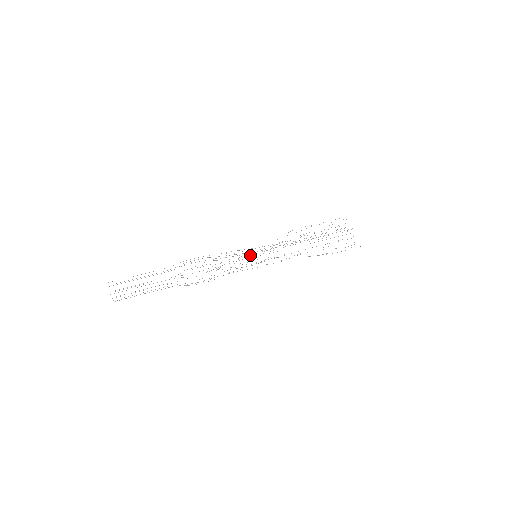
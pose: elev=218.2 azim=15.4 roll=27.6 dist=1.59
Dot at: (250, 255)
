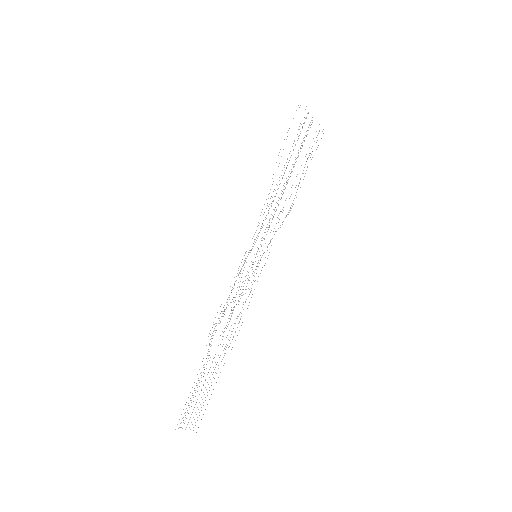
Dot at: (252, 262)
